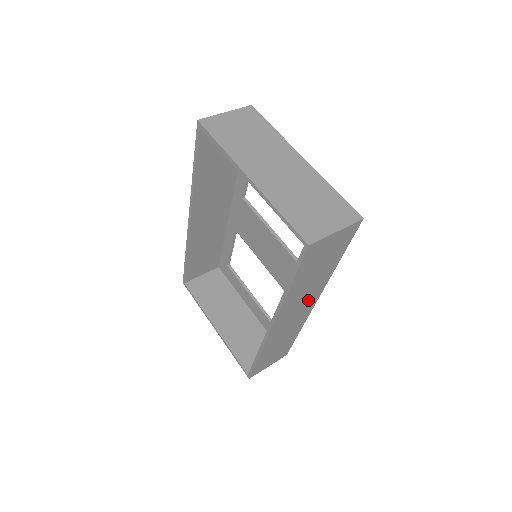
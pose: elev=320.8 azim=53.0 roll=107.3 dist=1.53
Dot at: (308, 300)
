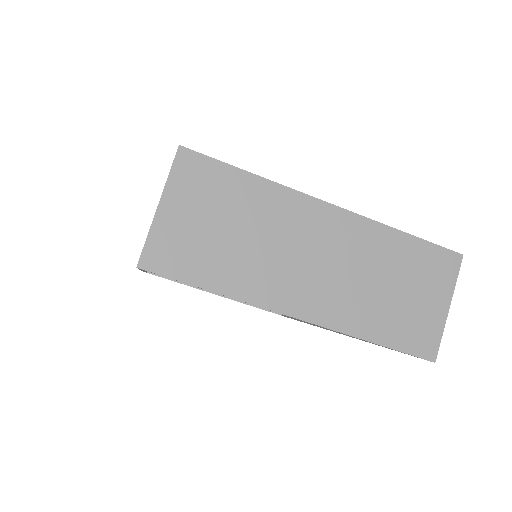
Dot at: occluded
